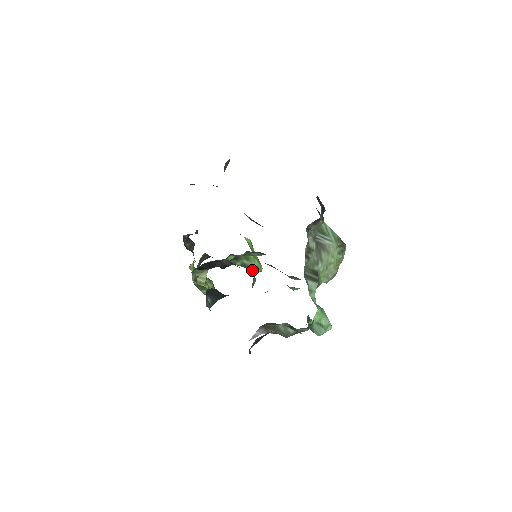
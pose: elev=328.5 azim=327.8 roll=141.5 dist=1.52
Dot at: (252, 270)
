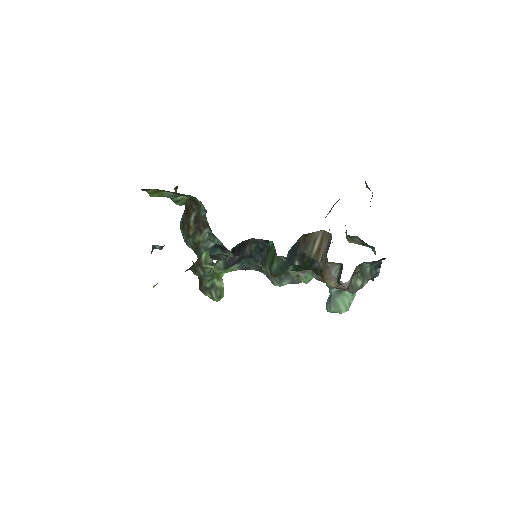
Dot at: (220, 292)
